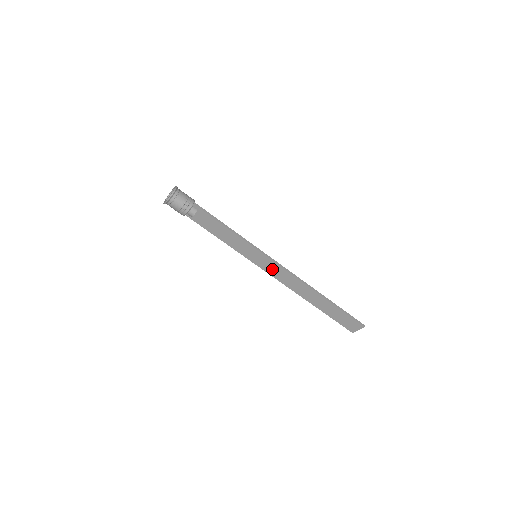
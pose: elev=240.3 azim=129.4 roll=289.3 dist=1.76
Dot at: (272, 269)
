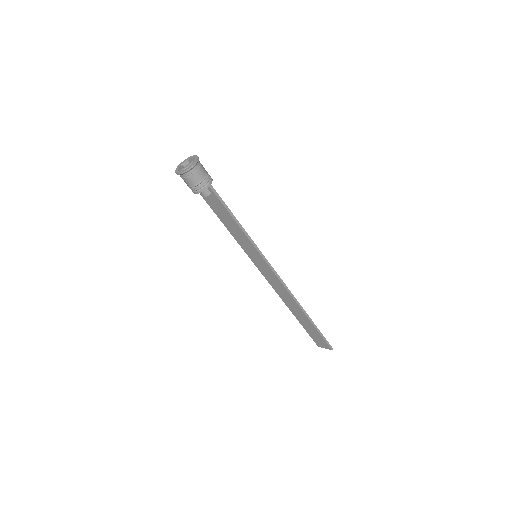
Dot at: (267, 273)
